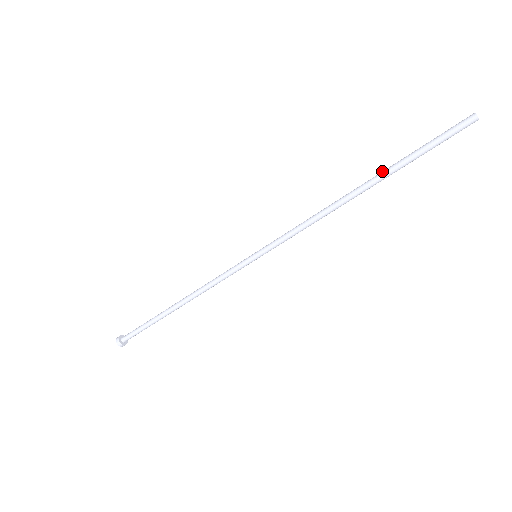
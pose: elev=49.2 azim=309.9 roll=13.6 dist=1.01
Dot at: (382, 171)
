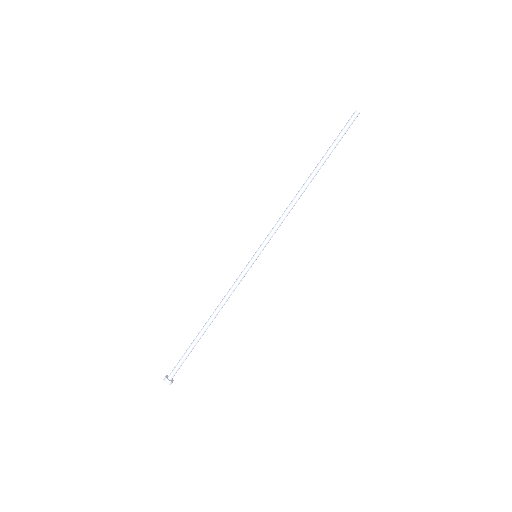
Dot at: (320, 165)
